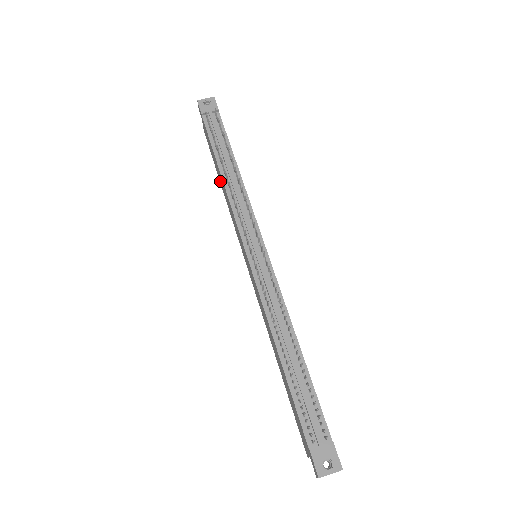
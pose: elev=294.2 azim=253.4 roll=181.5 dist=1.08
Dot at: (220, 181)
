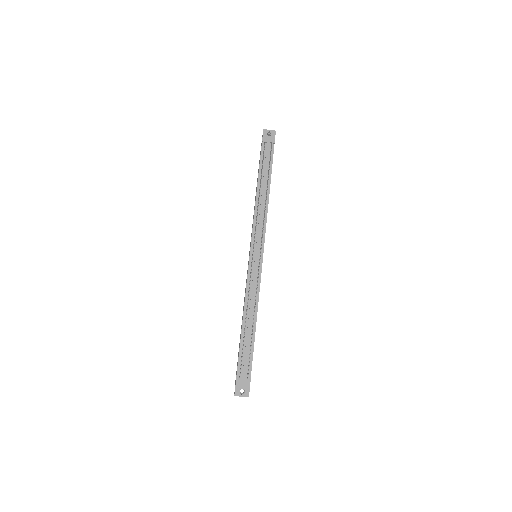
Dot at: occluded
